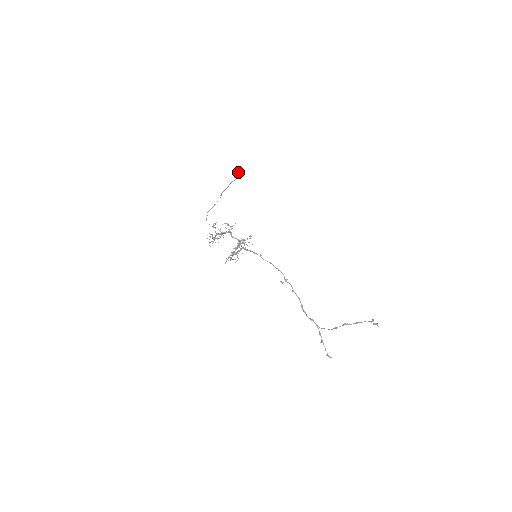
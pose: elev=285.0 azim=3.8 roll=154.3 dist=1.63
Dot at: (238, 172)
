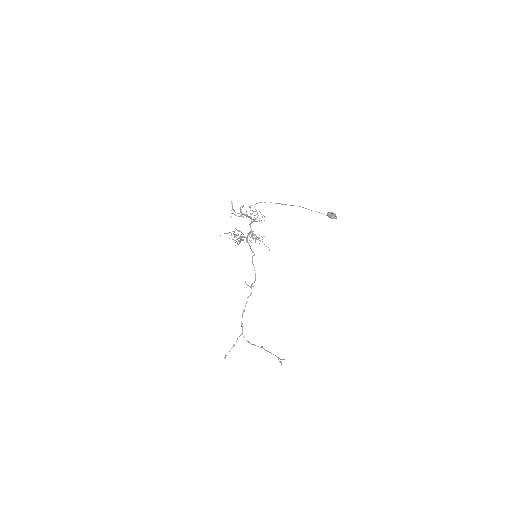
Dot at: (335, 215)
